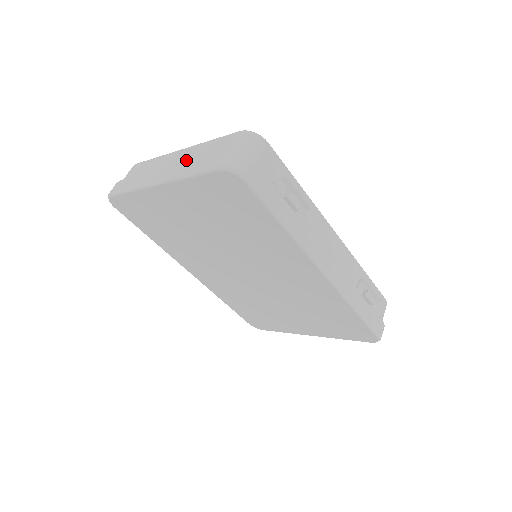
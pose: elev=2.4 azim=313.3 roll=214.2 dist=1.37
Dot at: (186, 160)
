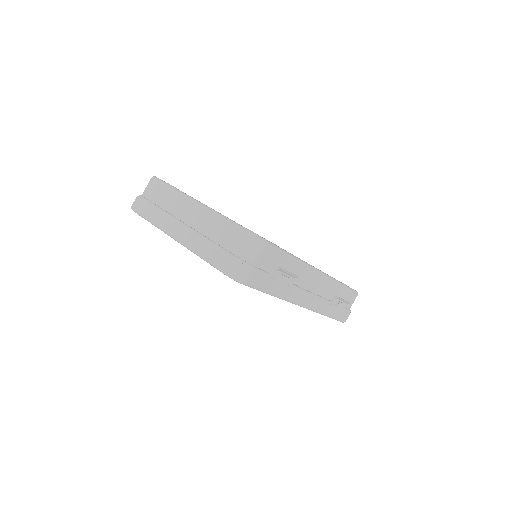
Dot at: (199, 227)
